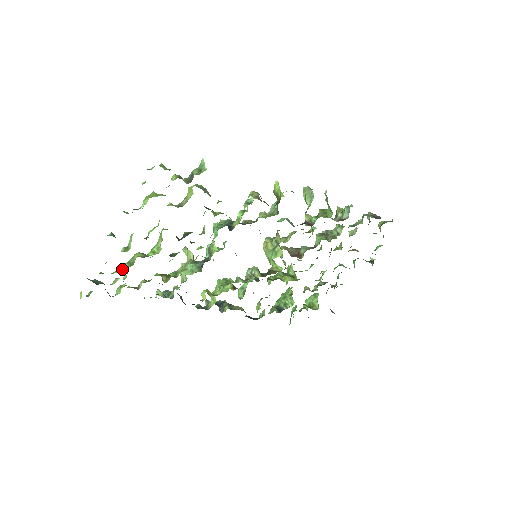
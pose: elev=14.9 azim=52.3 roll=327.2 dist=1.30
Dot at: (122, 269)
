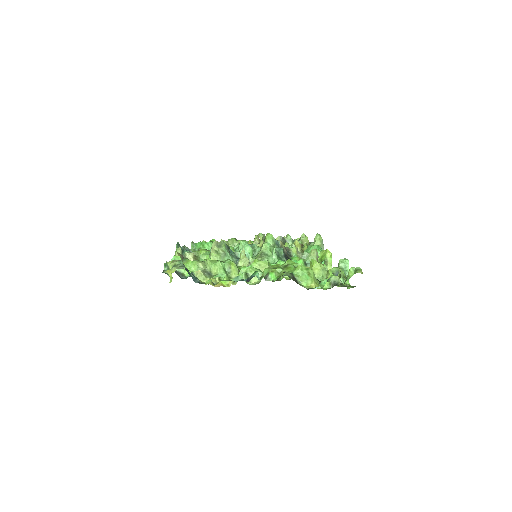
Dot at: occluded
